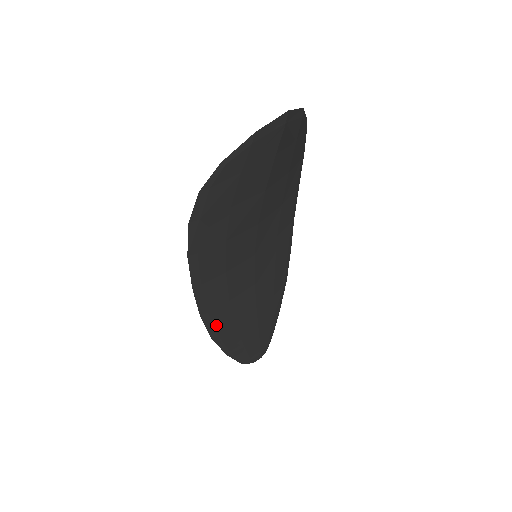
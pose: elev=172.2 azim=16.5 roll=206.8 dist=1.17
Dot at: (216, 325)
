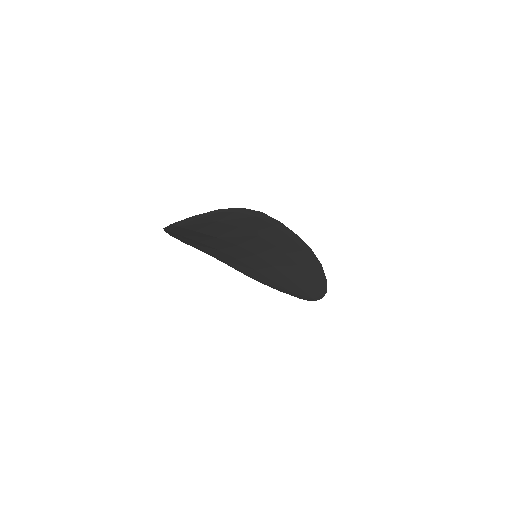
Dot at: (256, 278)
